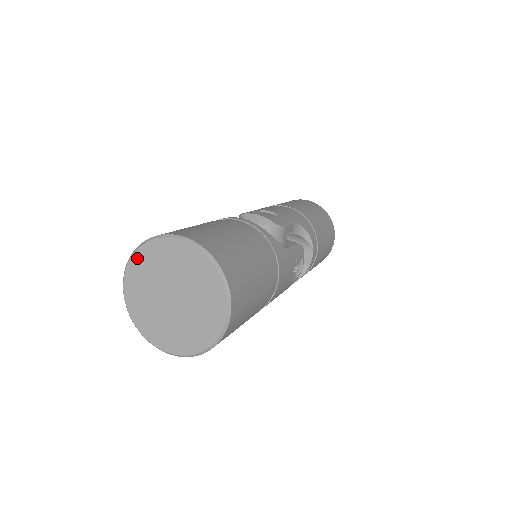
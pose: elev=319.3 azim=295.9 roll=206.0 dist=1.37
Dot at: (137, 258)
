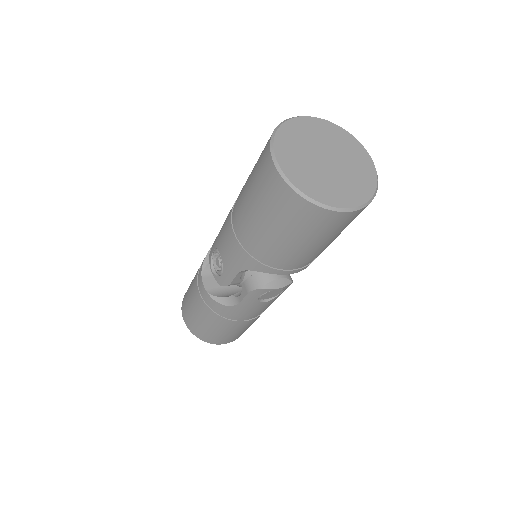
Dot at: (279, 140)
